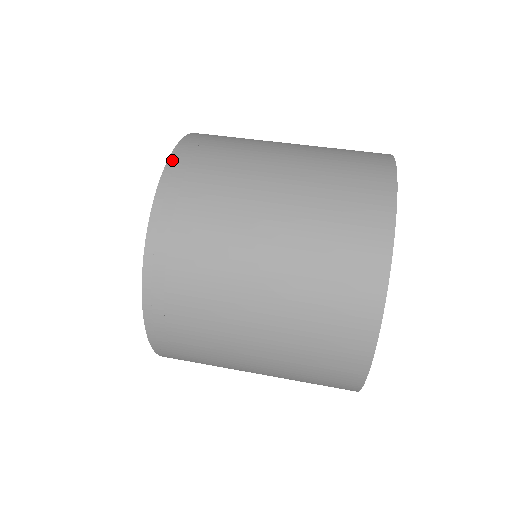
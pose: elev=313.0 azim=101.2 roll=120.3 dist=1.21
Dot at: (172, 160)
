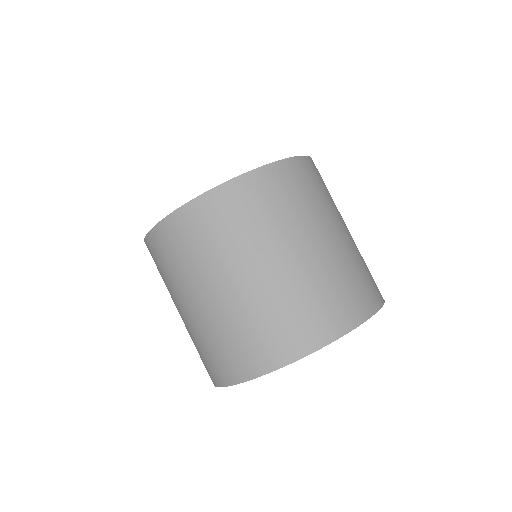
Dot at: (147, 239)
